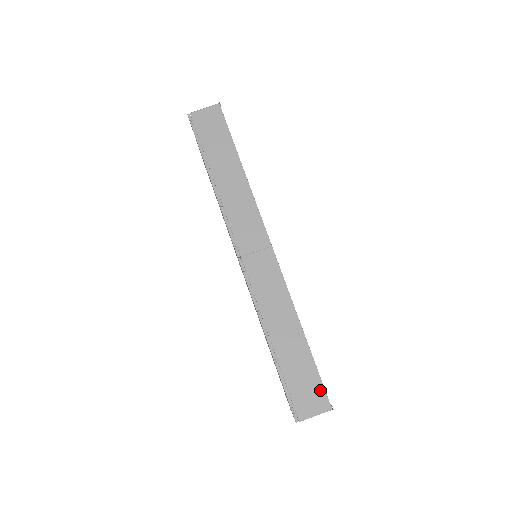
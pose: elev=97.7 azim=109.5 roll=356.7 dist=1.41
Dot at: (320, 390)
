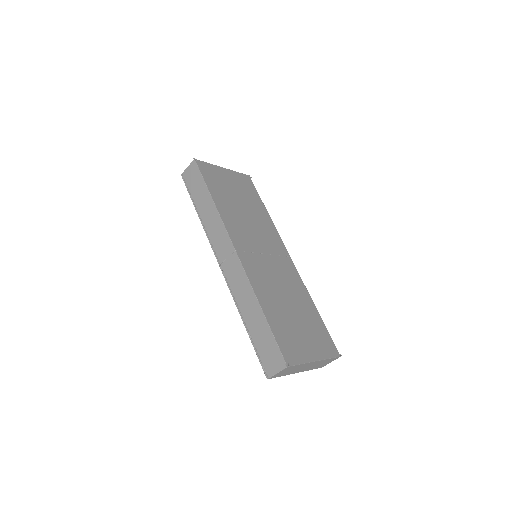
Dot at: (278, 353)
